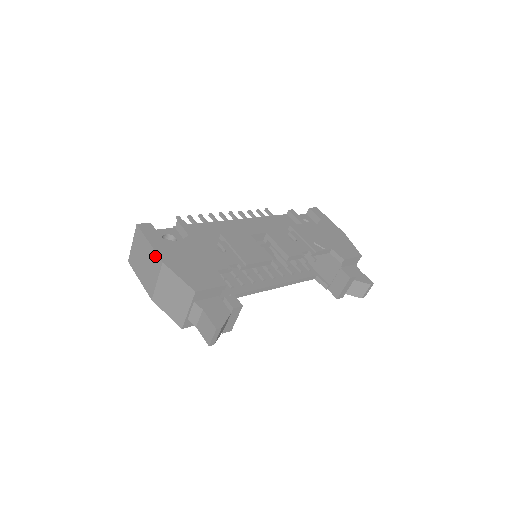
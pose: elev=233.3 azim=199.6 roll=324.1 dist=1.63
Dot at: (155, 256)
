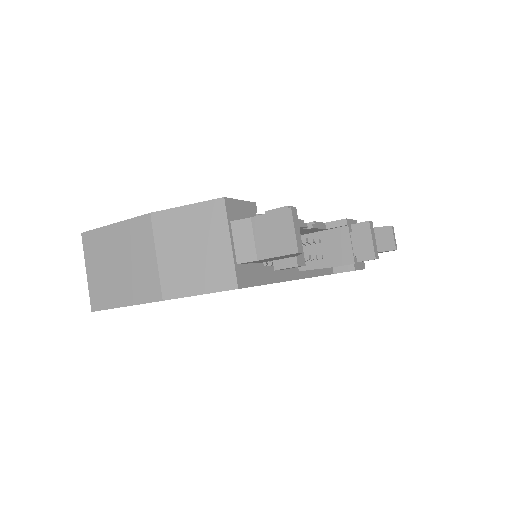
Dot at: (133, 225)
